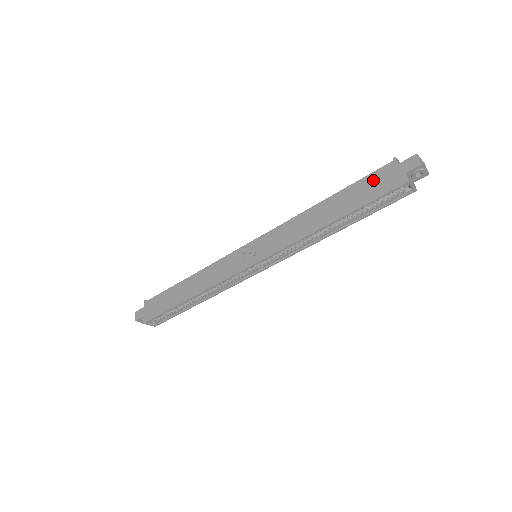
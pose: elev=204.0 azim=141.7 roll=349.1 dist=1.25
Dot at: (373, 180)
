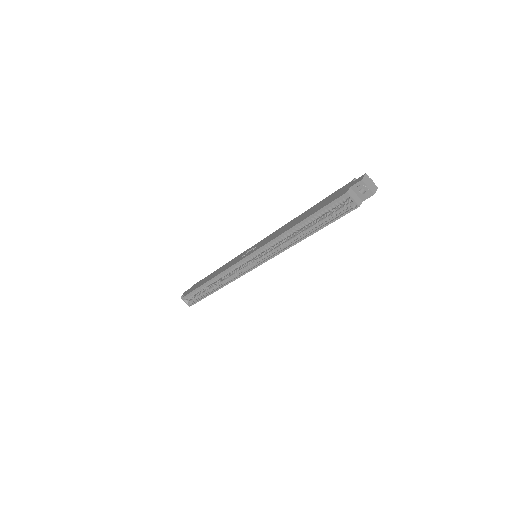
Dot at: (333, 195)
